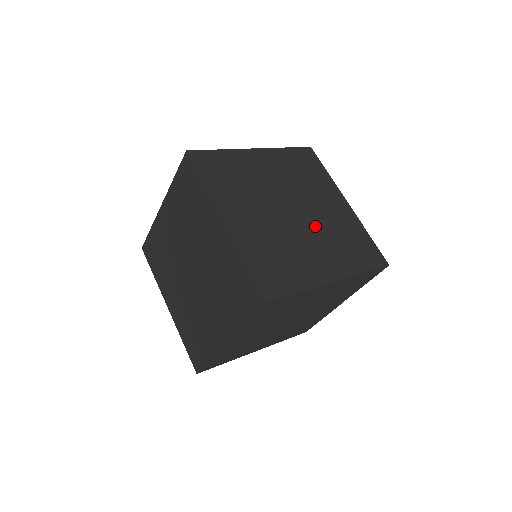
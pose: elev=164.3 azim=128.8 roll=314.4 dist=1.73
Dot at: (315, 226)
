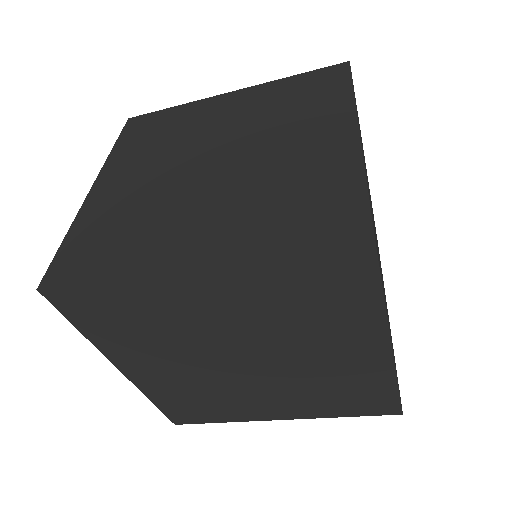
Dot at: (235, 177)
